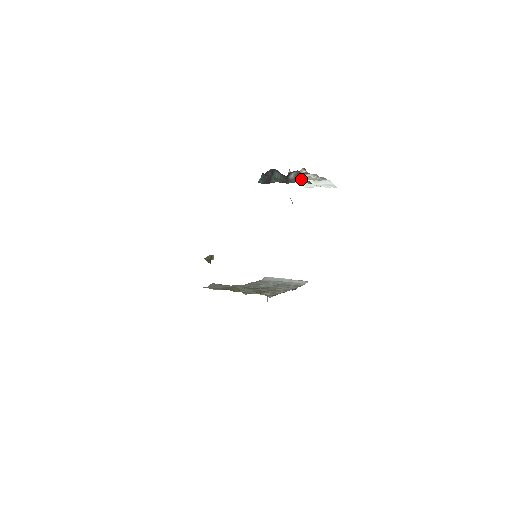
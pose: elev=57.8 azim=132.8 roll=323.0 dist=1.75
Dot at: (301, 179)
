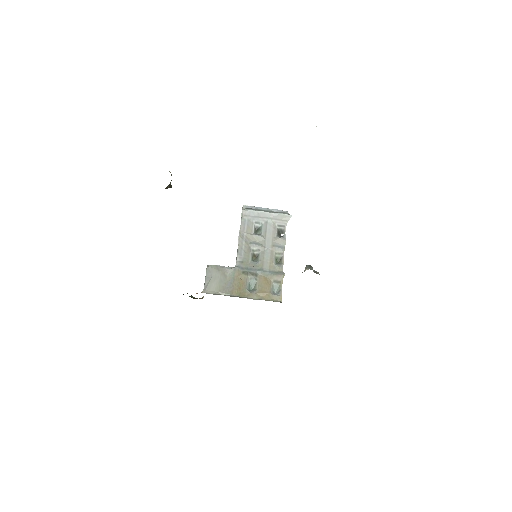
Dot at: occluded
